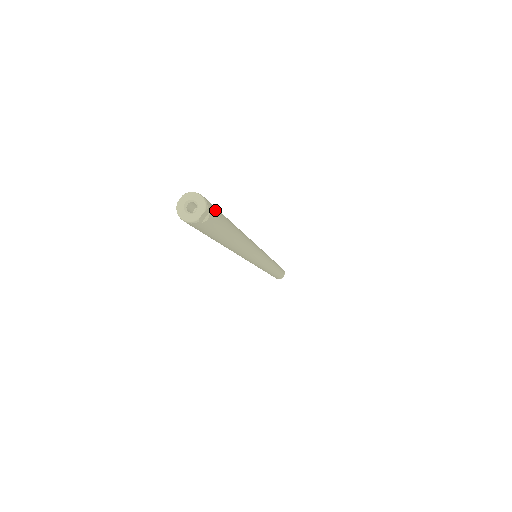
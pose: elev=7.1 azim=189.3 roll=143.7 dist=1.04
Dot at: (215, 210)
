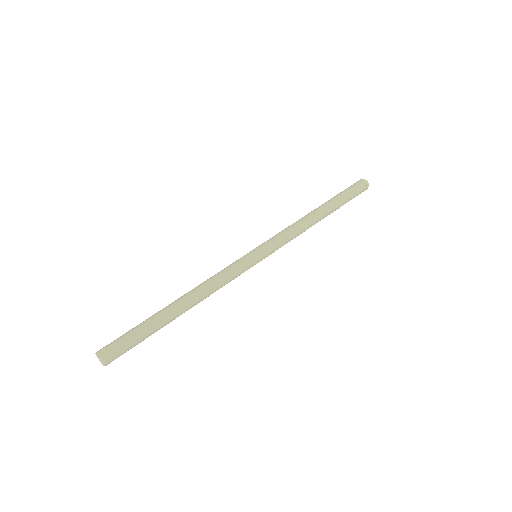
Dot at: occluded
